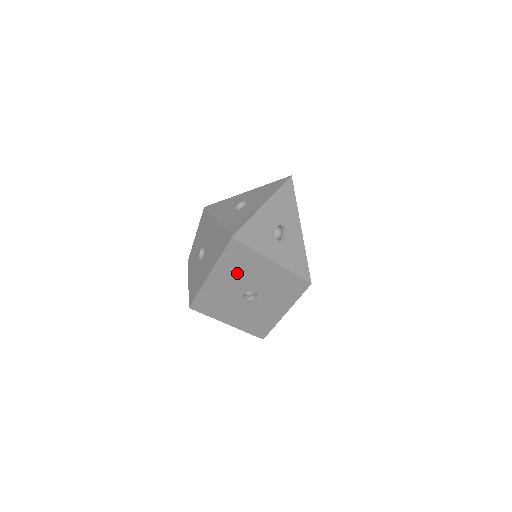
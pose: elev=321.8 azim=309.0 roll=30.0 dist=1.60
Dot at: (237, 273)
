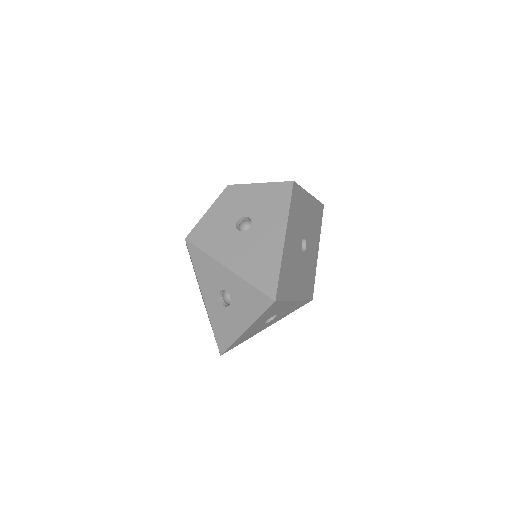
Dot at: occluded
